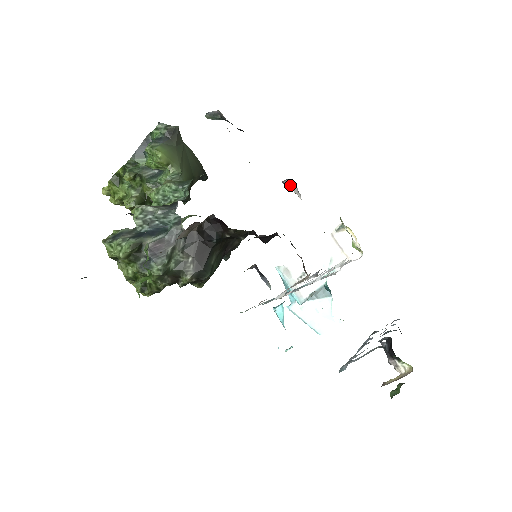
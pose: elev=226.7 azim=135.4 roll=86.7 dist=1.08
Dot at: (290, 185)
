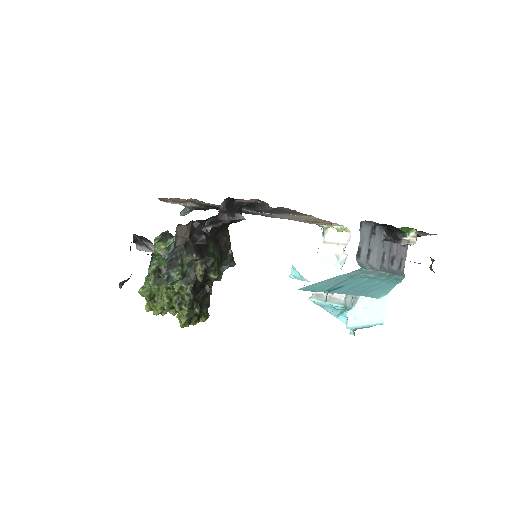
Dot at: occluded
